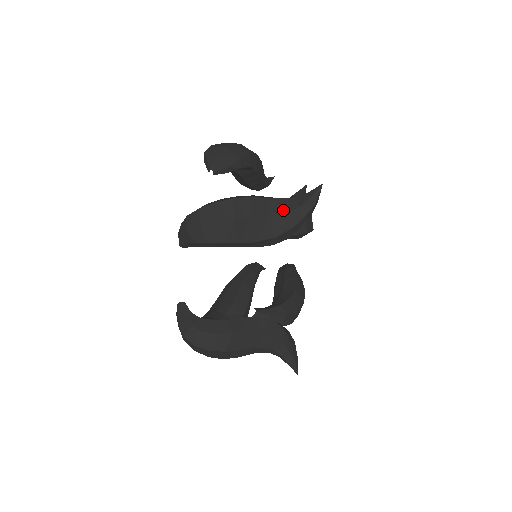
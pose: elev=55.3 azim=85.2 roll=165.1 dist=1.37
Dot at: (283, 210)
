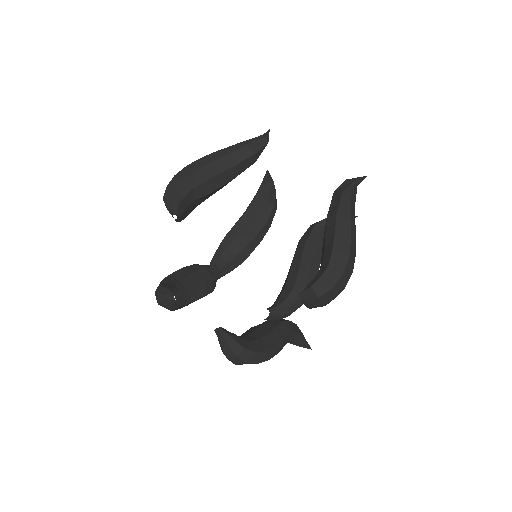
Dot at: occluded
